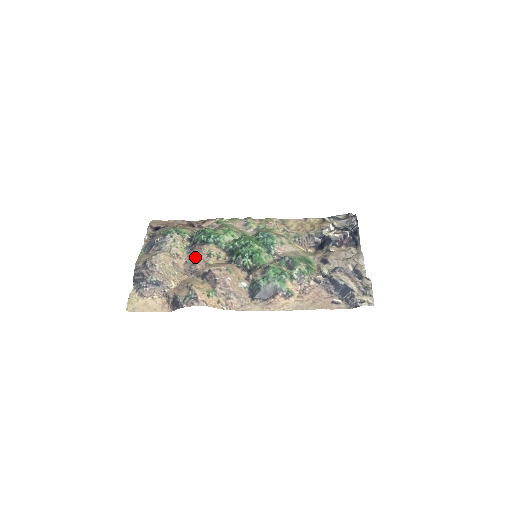
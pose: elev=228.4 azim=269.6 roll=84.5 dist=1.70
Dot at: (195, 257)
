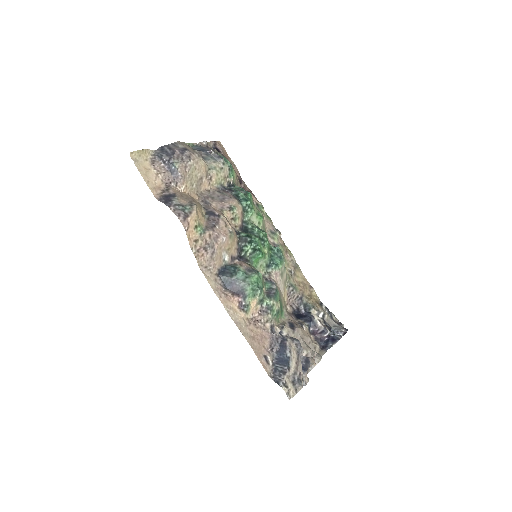
Dot at: (220, 196)
